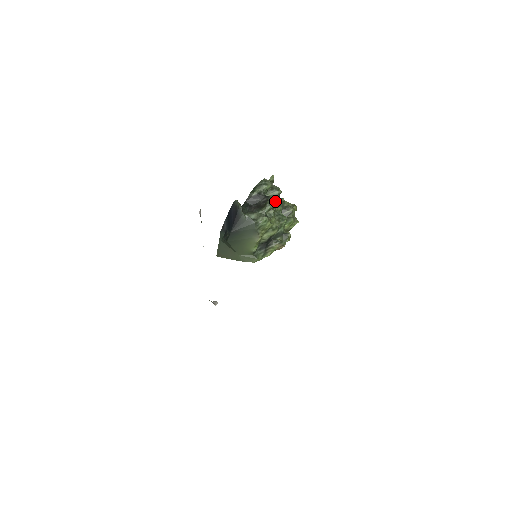
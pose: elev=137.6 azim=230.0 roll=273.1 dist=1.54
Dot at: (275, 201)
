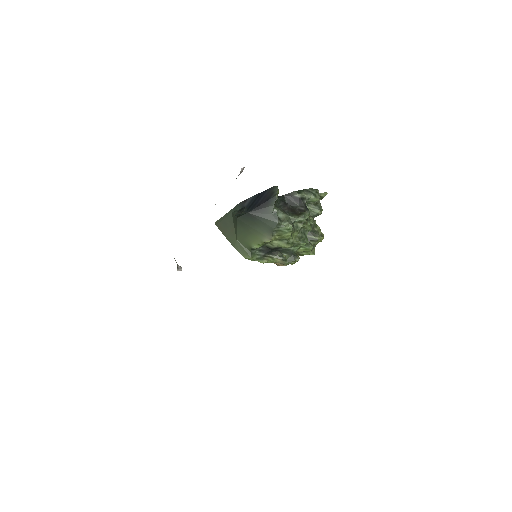
Dot at: (310, 218)
